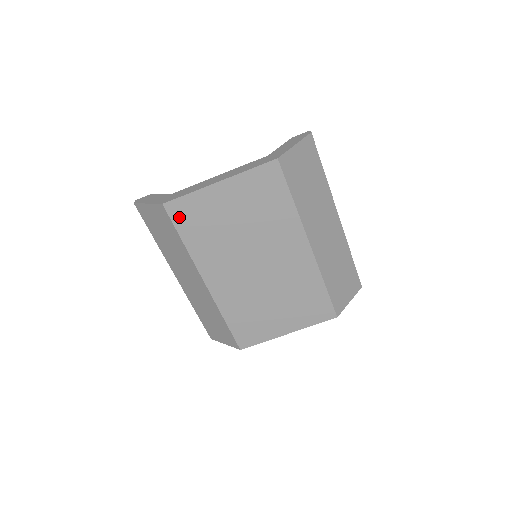
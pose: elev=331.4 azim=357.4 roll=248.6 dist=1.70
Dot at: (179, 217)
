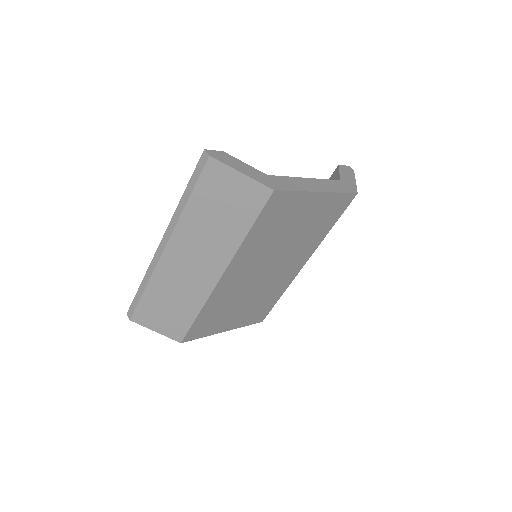
Dot at: (270, 208)
